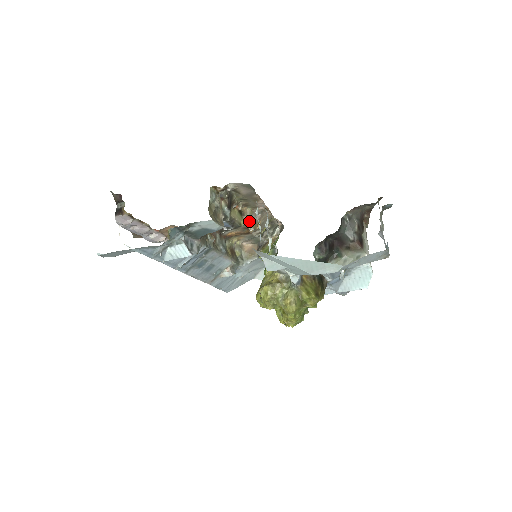
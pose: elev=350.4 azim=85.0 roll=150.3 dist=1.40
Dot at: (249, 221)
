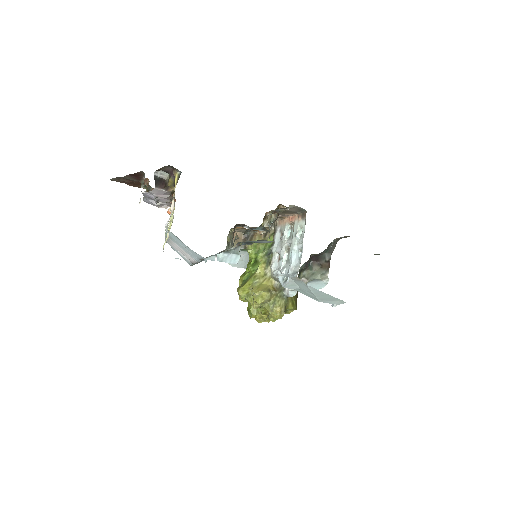
Dot at: (268, 226)
